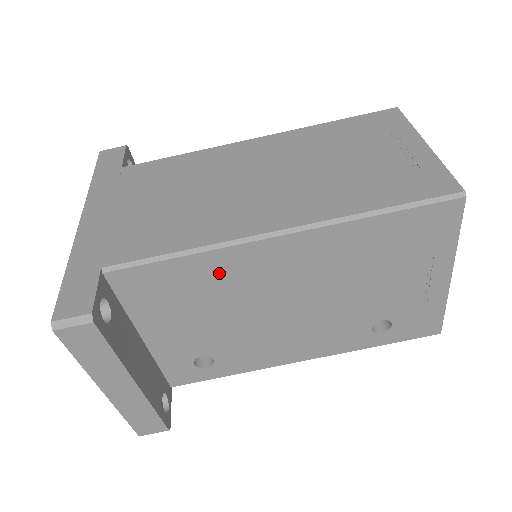
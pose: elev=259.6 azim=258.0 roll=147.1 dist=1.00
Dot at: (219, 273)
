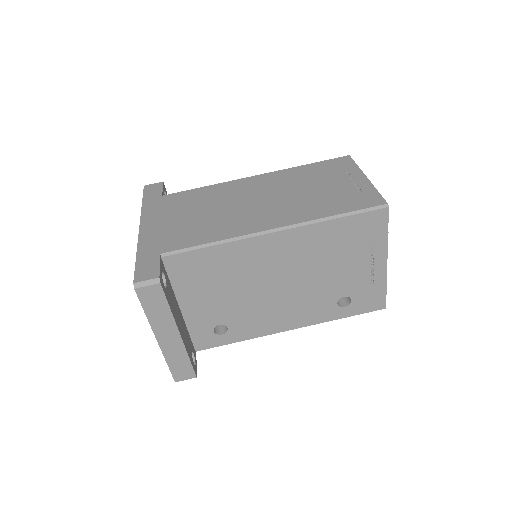
Dot at: (235, 258)
